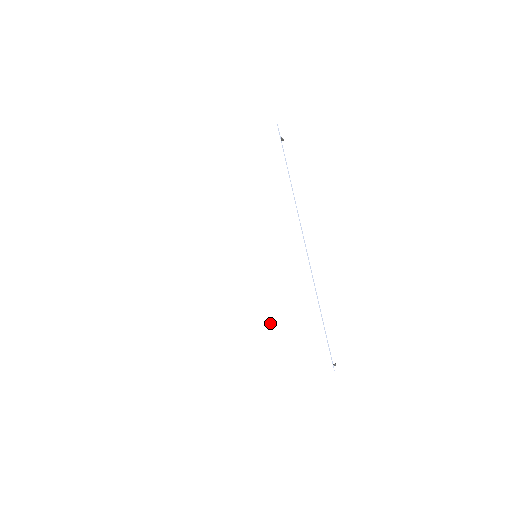
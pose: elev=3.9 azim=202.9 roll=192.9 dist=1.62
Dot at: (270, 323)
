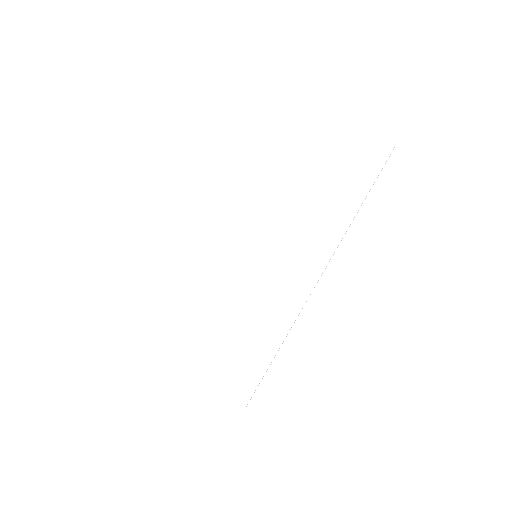
Dot at: (220, 328)
